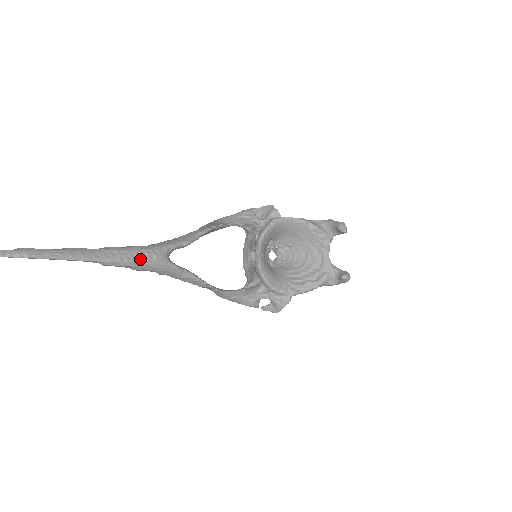
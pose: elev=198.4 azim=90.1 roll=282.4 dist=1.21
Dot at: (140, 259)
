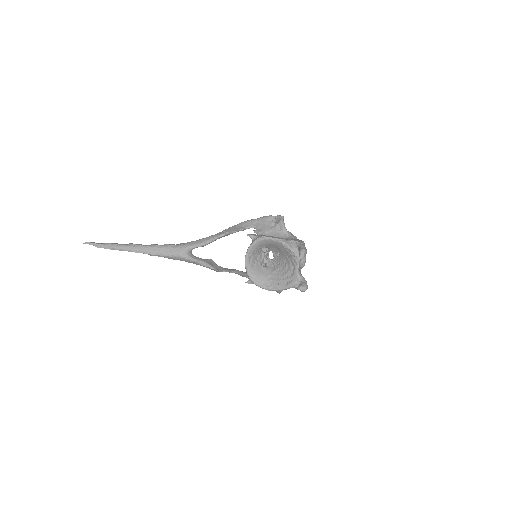
Dot at: (169, 254)
